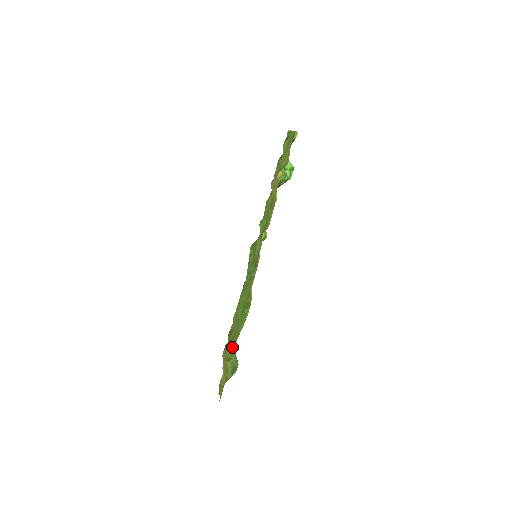
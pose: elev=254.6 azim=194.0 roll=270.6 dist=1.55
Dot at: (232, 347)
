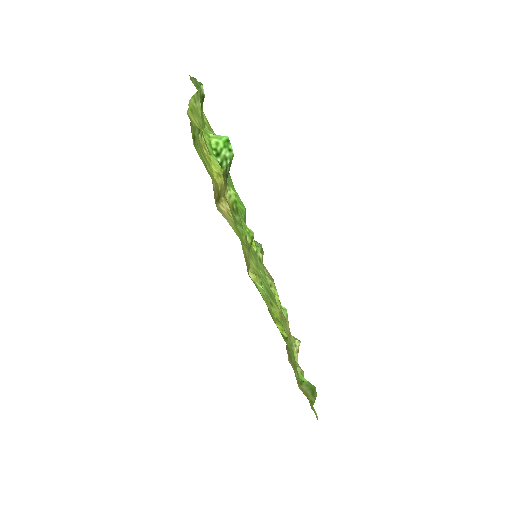
Dot at: occluded
